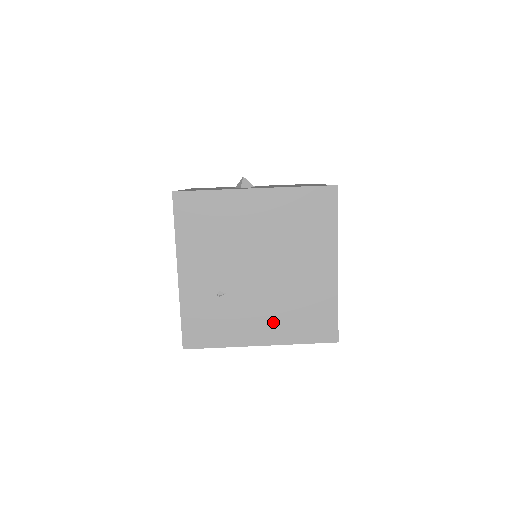
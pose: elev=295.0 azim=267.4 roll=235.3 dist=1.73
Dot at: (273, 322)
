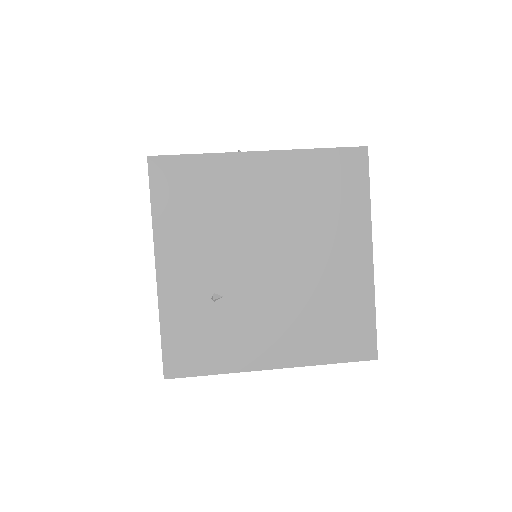
Dot at: (289, 335)
